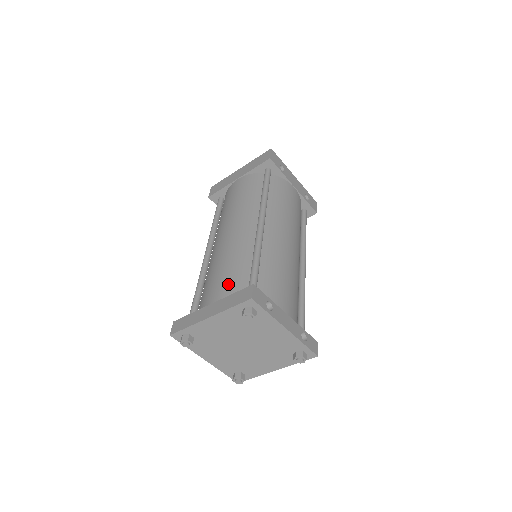
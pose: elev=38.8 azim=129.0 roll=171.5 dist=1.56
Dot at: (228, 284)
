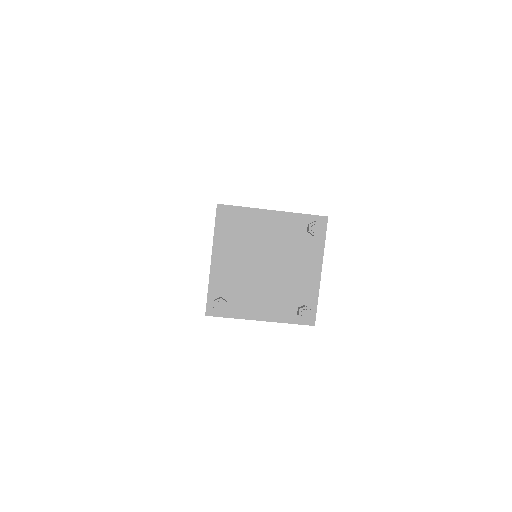
Dot at: occluded
